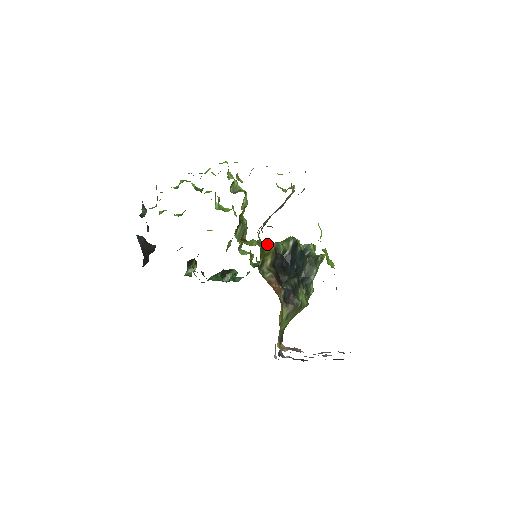
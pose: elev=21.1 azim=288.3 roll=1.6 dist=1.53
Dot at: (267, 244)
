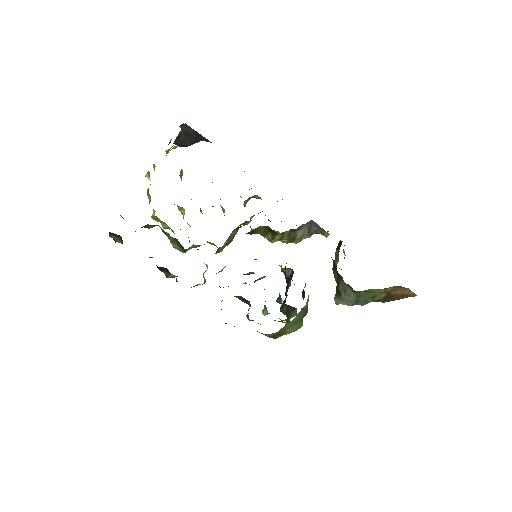
Dot at: occluded
